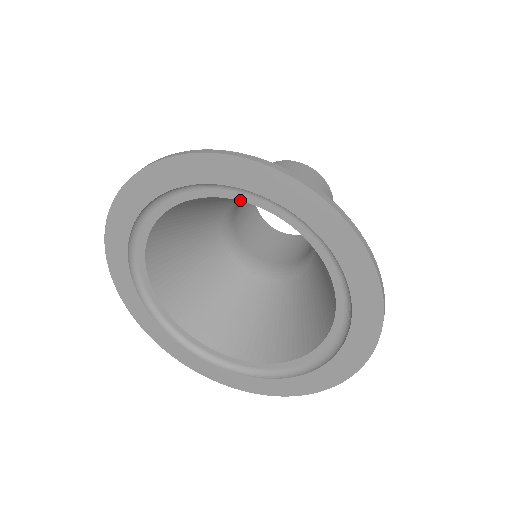
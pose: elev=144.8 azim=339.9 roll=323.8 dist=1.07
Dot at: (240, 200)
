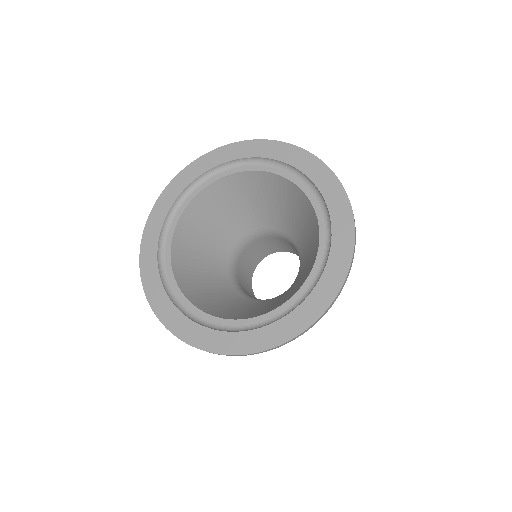
Dot at: (294, 183)
